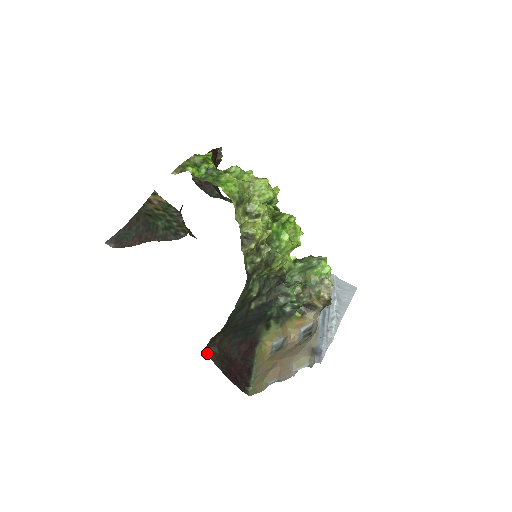
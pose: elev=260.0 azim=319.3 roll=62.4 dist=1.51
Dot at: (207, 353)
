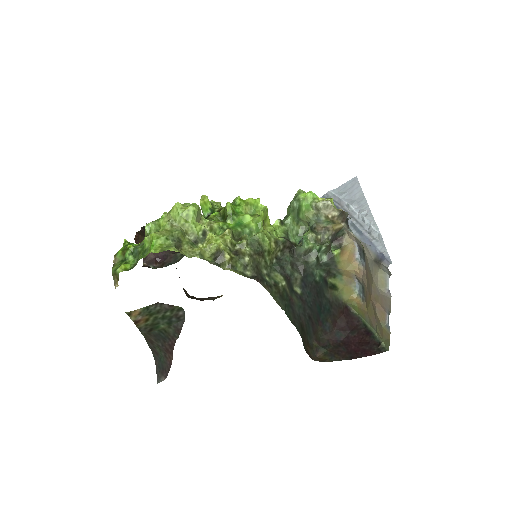
Dot at: occluded
